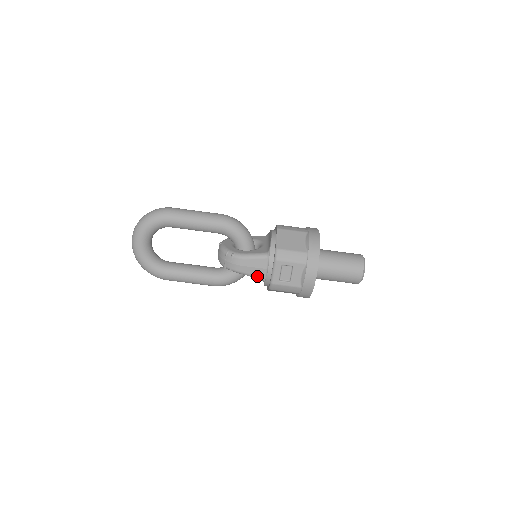
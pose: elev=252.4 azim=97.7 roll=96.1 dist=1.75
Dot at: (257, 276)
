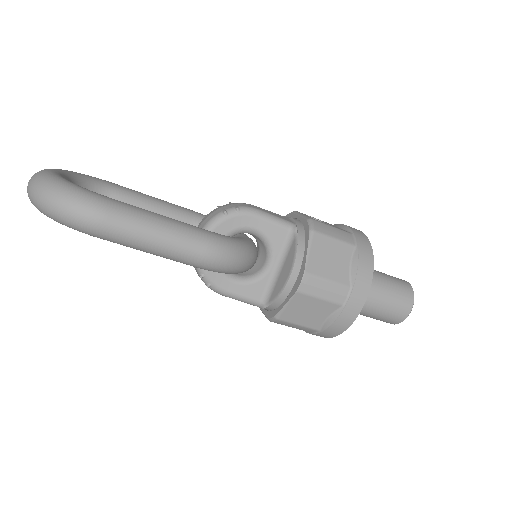
Dot at: occluded
